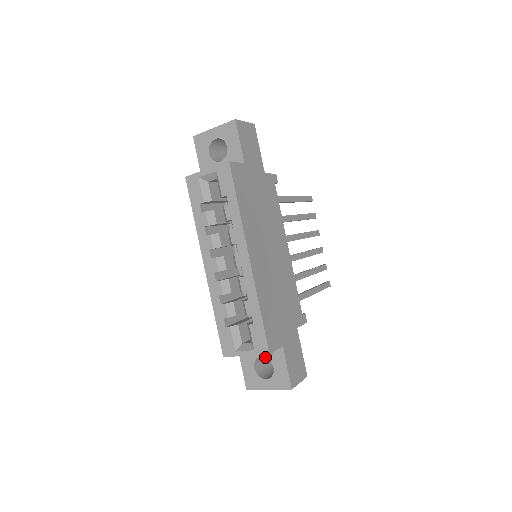
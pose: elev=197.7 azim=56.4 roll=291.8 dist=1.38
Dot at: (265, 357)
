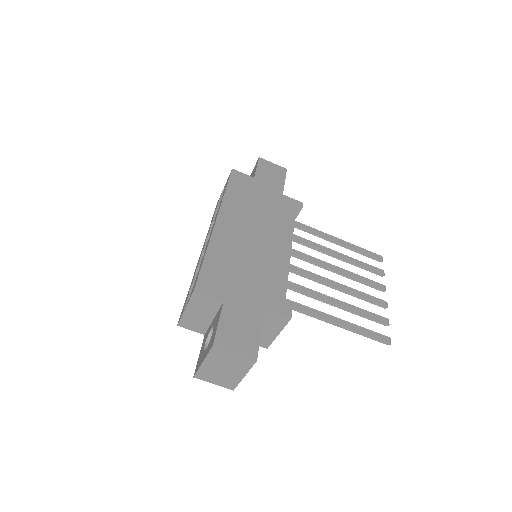
Dot at: (213, 326)
